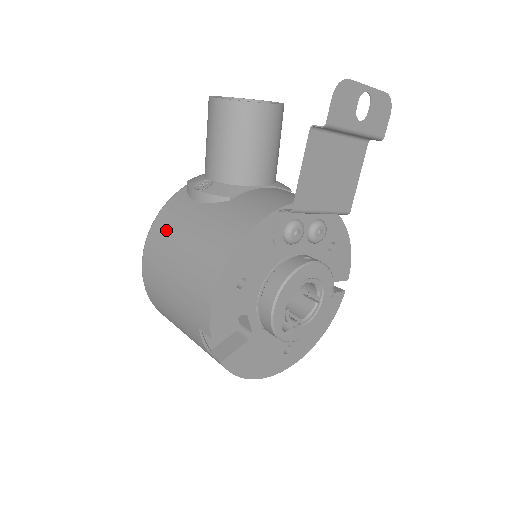
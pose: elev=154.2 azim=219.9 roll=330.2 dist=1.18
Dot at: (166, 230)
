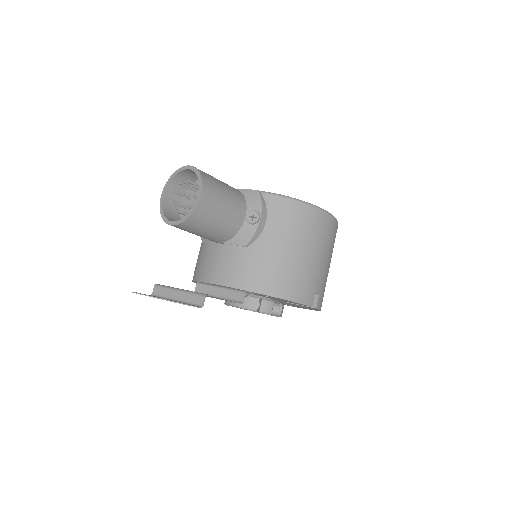
Dot at: occluded
